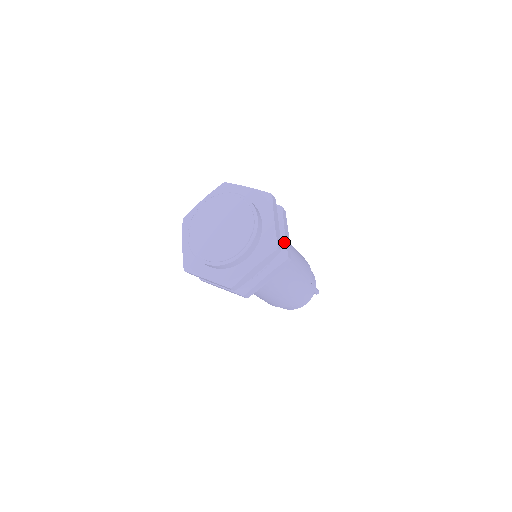
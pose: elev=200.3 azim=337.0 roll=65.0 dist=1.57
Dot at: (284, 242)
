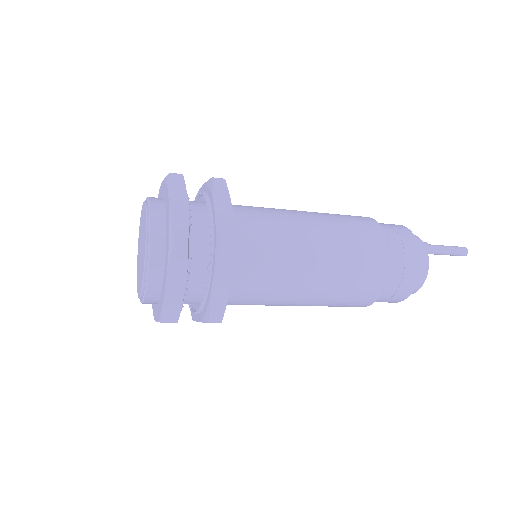
Dot at: (215, 223)
